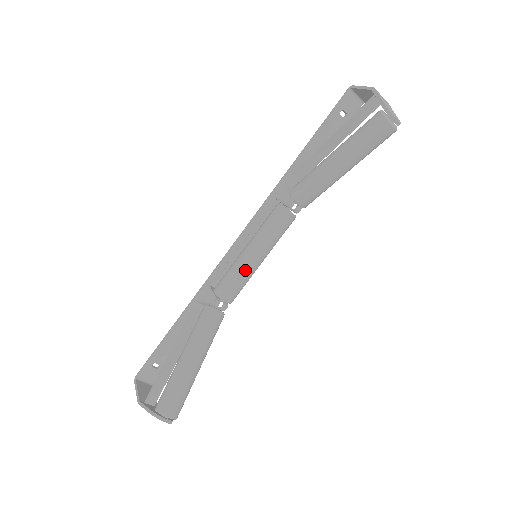
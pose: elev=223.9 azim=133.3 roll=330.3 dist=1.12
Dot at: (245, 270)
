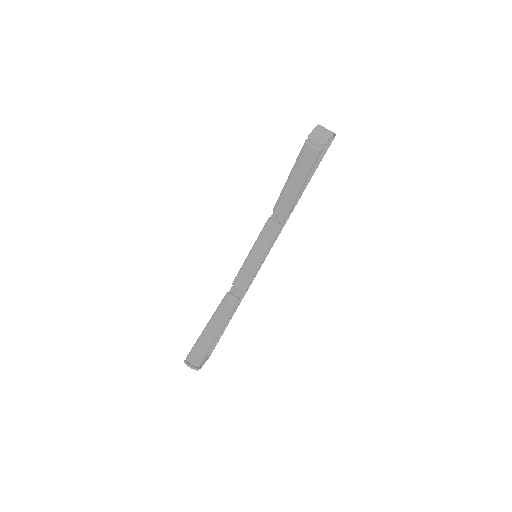
Dot at: (248, 266)
